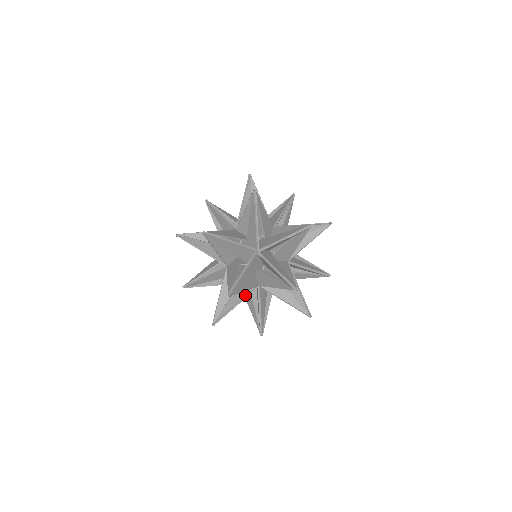
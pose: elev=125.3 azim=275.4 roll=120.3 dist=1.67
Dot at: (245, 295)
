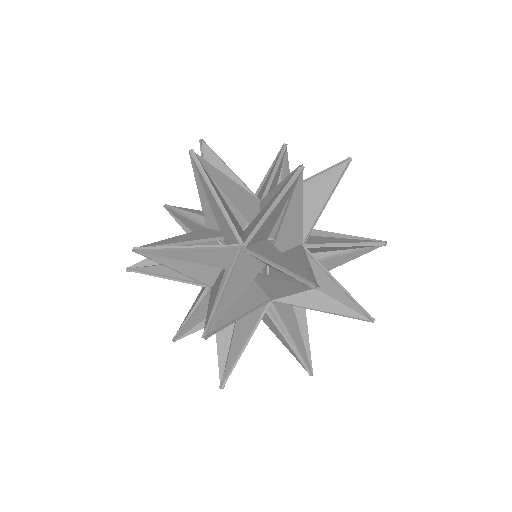
Dot at: (213, 245)
